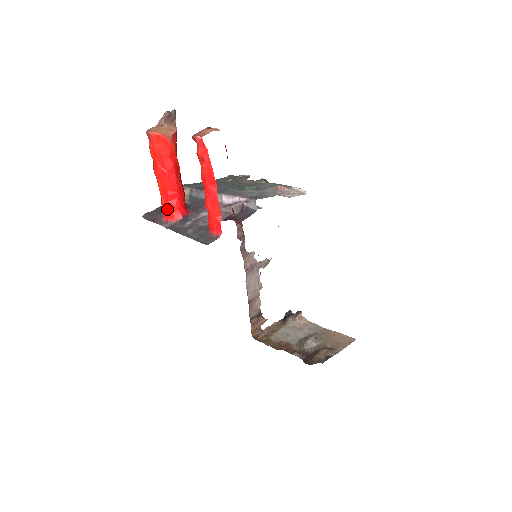
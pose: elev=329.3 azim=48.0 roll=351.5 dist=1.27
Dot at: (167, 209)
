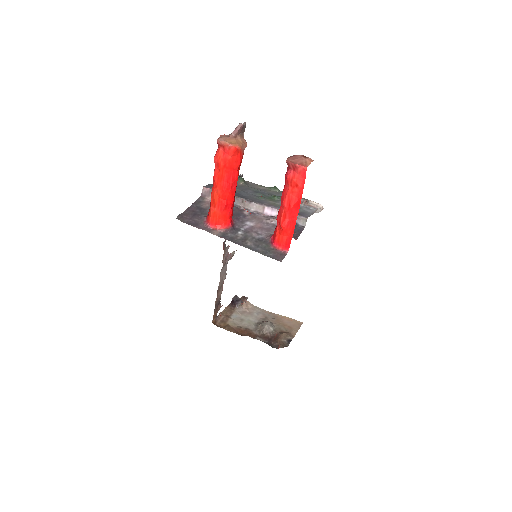
Dot at: (219, 217)
